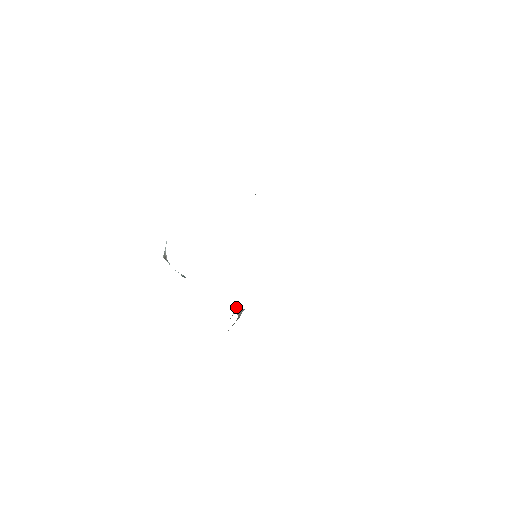
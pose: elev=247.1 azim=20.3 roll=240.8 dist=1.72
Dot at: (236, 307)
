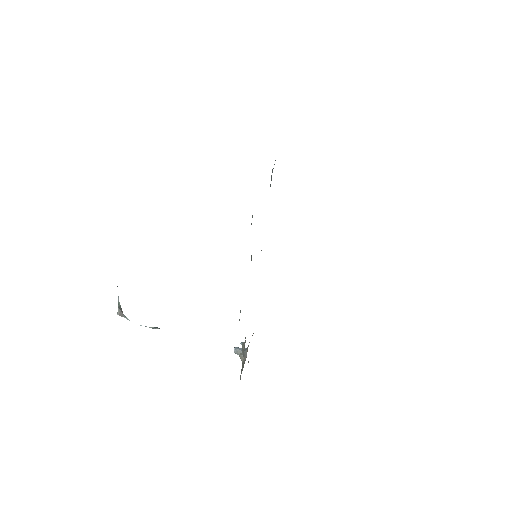
Dot at: (235, 349)
